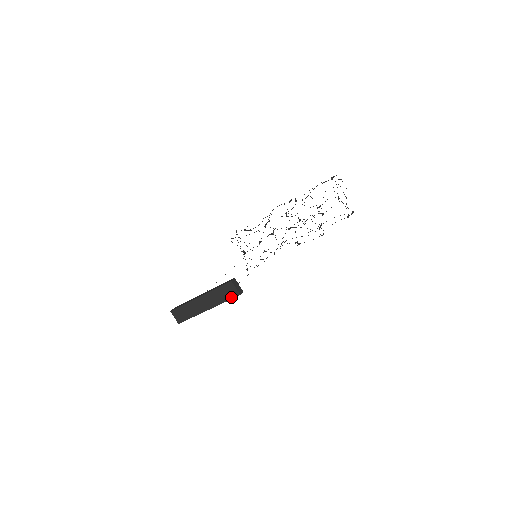
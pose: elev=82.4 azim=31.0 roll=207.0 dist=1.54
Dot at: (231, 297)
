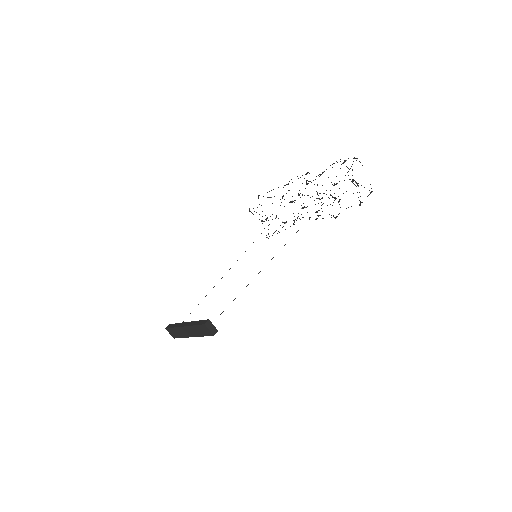
Dot at: (207, 335)
